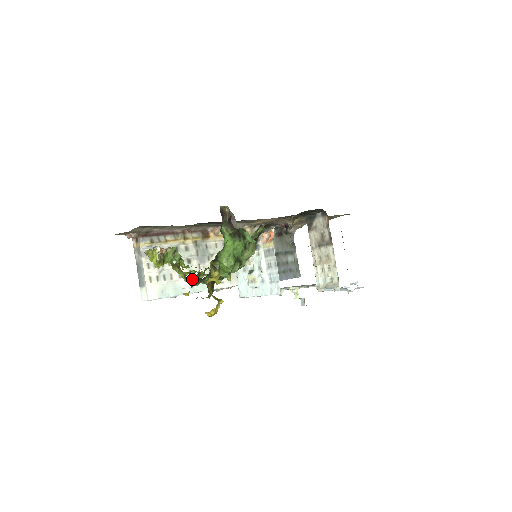
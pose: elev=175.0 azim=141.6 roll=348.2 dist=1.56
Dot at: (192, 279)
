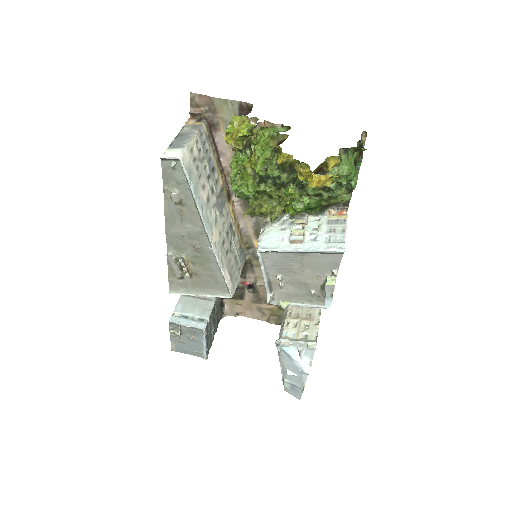
Dot at: (206, 204)
